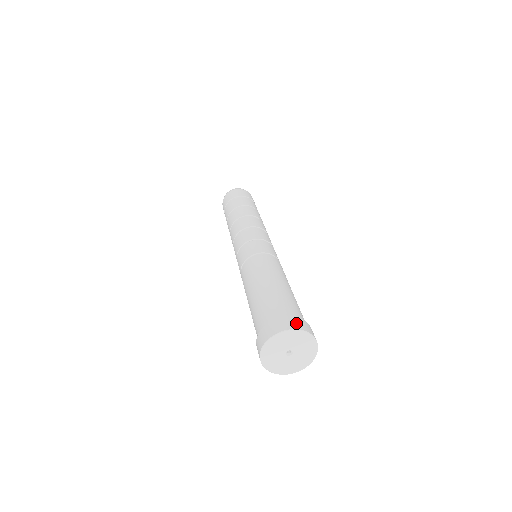
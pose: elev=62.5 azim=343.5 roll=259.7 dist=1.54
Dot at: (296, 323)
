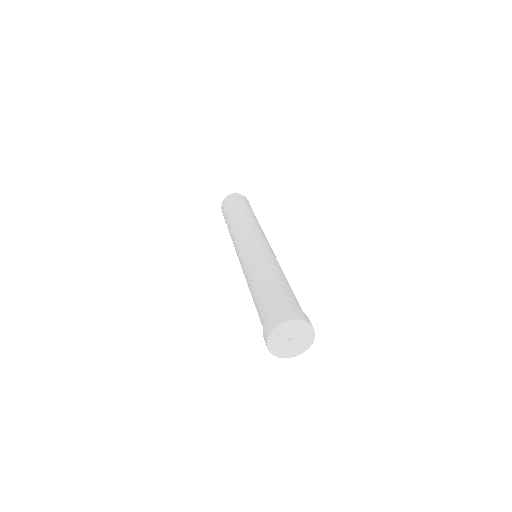
Dot at: occluded
